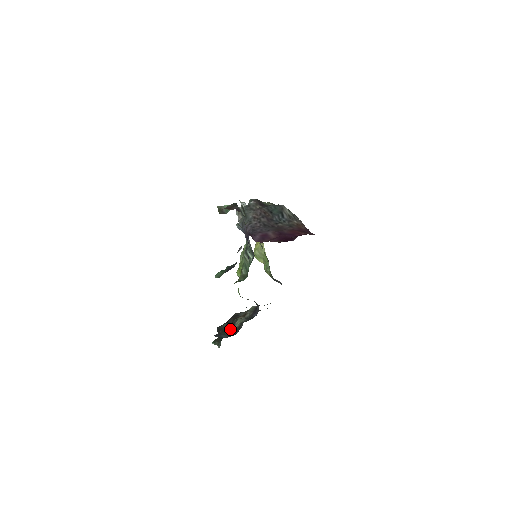
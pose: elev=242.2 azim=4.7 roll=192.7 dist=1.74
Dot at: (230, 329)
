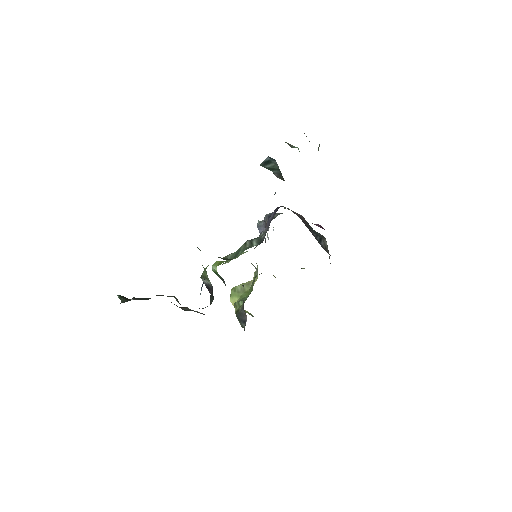
Dot at: occluded
